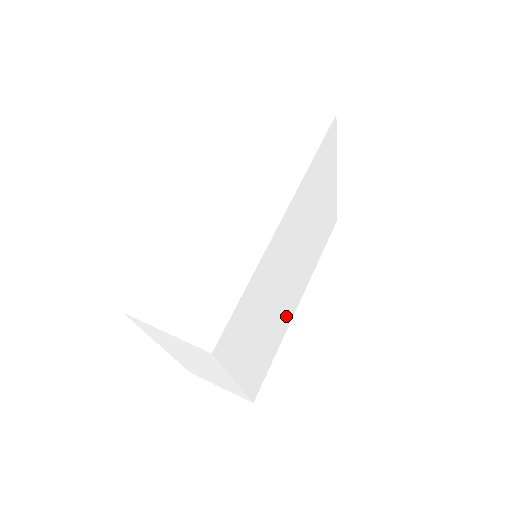
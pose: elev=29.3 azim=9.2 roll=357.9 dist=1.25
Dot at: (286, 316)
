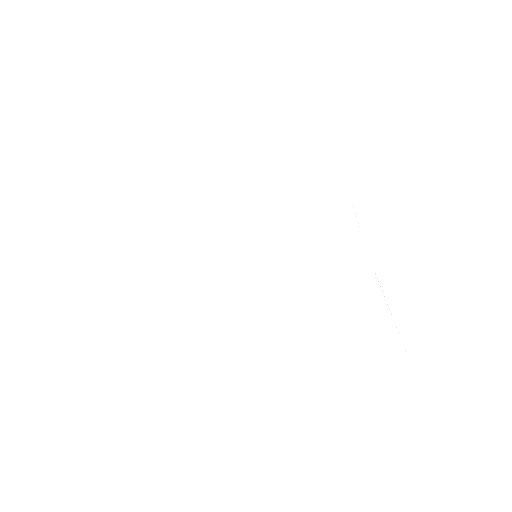
Dot at: (346, 263)
